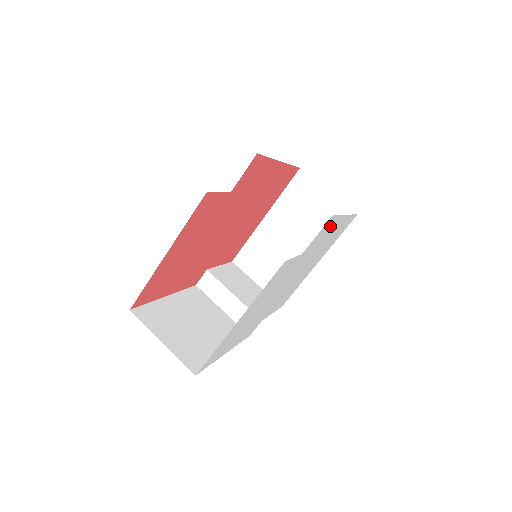
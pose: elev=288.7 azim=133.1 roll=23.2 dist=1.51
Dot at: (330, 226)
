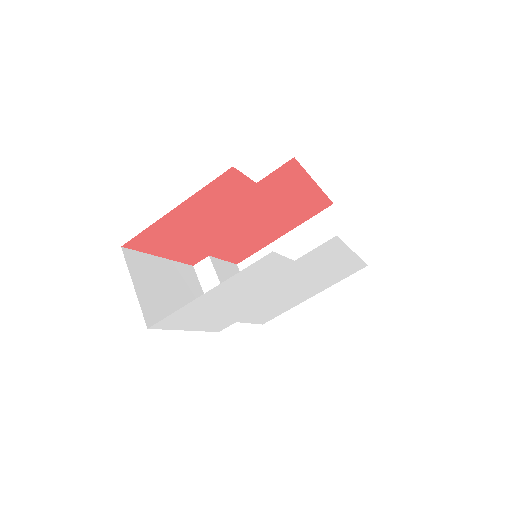
Dot at: (332, 251)
